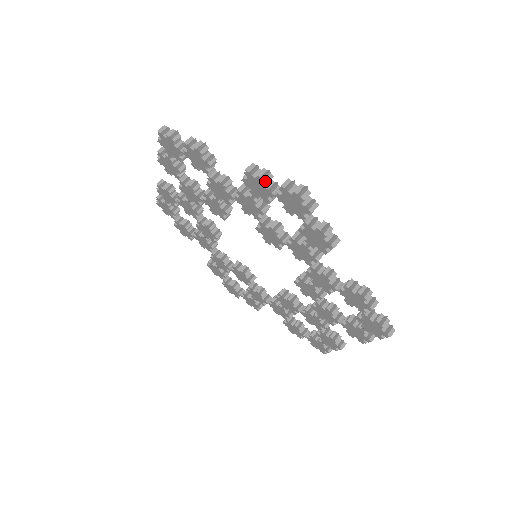
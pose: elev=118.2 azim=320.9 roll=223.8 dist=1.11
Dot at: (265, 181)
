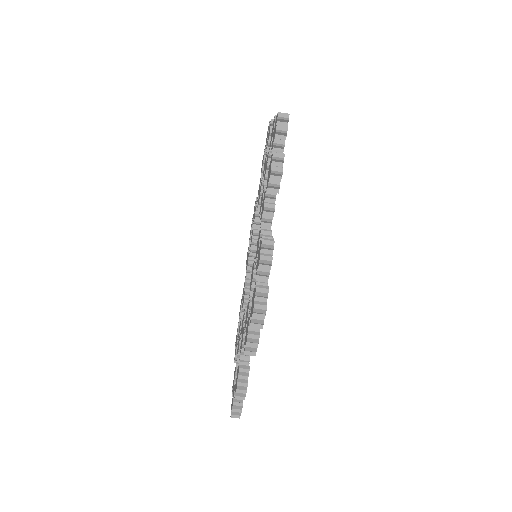
Dot at: (235, 396)
